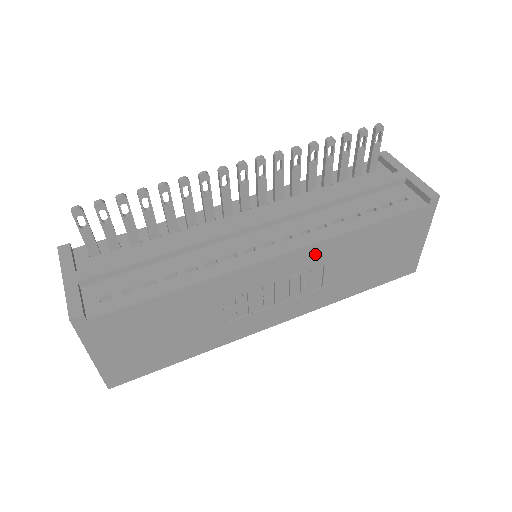
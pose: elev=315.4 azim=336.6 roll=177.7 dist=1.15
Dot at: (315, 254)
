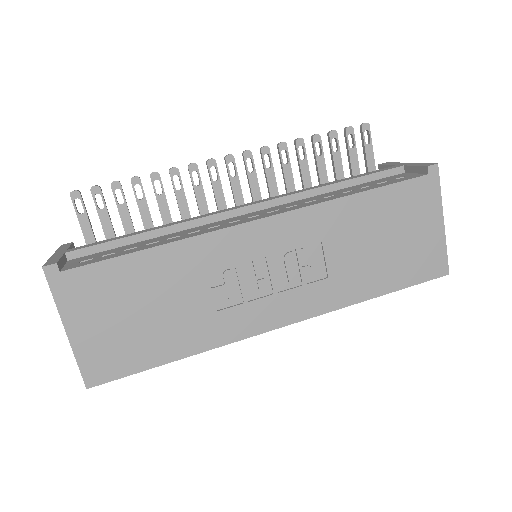
Dot at: (305, 224)
